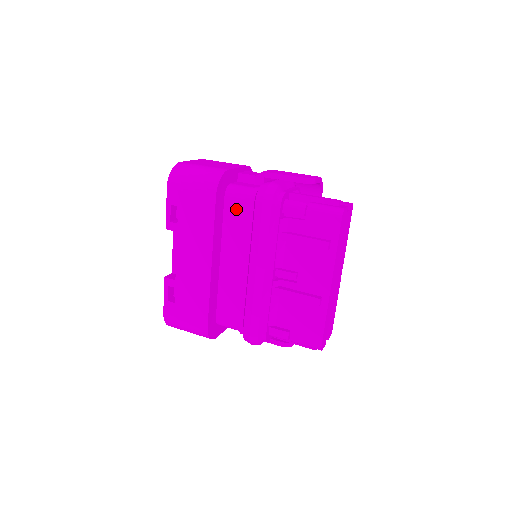
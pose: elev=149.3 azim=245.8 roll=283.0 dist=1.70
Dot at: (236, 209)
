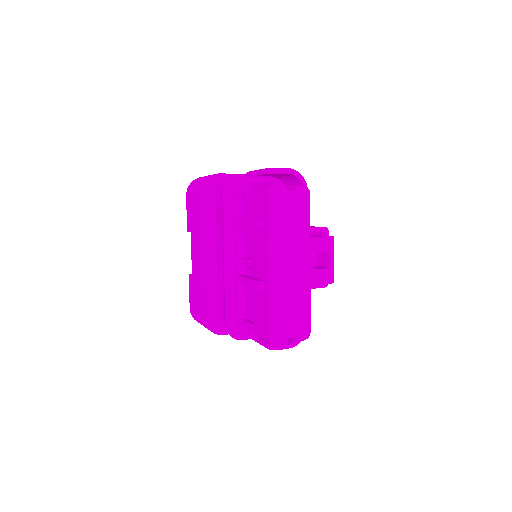
Dot at: (220, 206)
